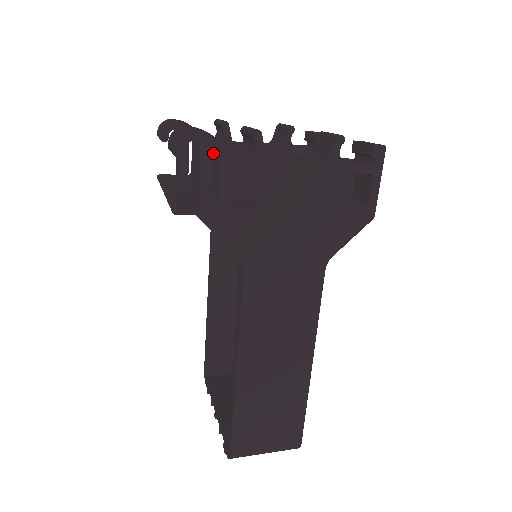
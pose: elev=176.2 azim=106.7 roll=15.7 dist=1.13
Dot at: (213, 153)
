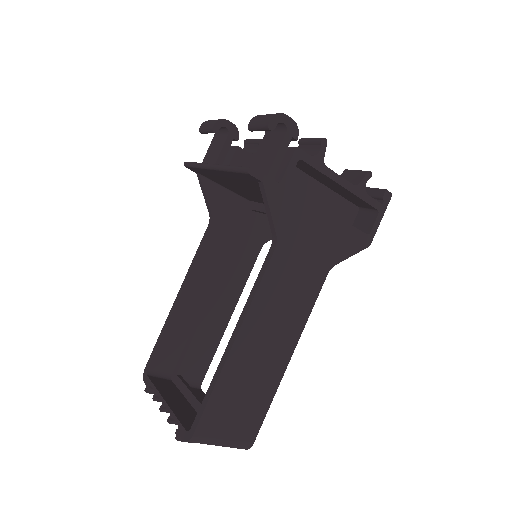
Dot at: occluded
